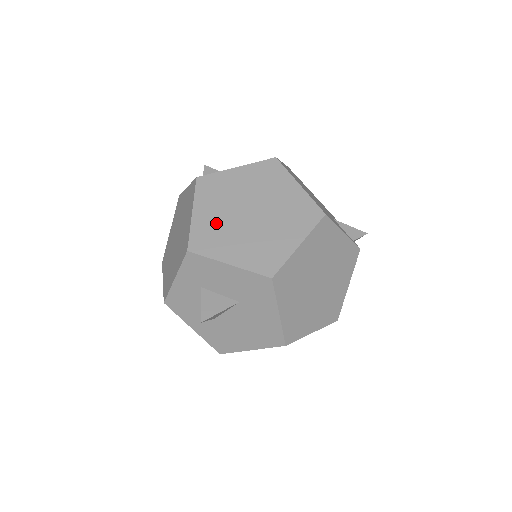
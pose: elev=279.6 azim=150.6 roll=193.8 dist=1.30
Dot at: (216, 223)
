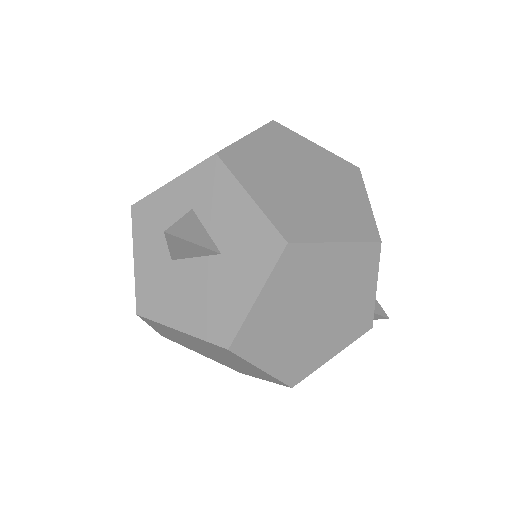
Dot at: (264, 160)
